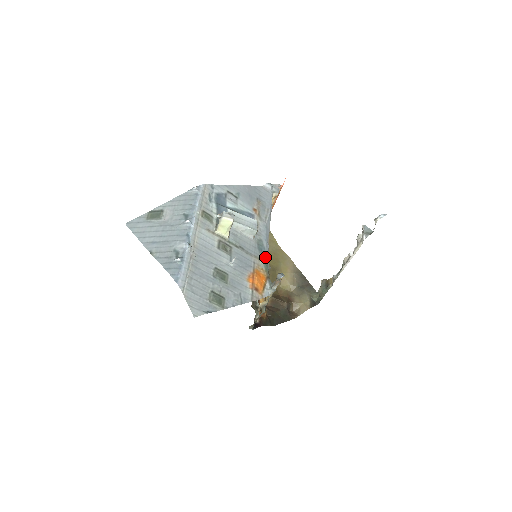
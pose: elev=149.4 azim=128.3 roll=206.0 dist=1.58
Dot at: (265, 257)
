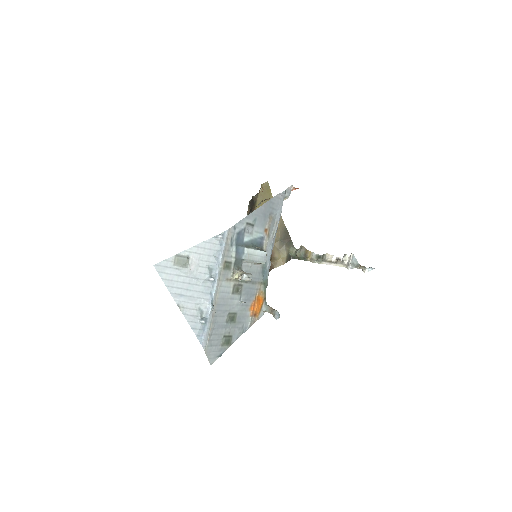
Dot at: (266, 279)
